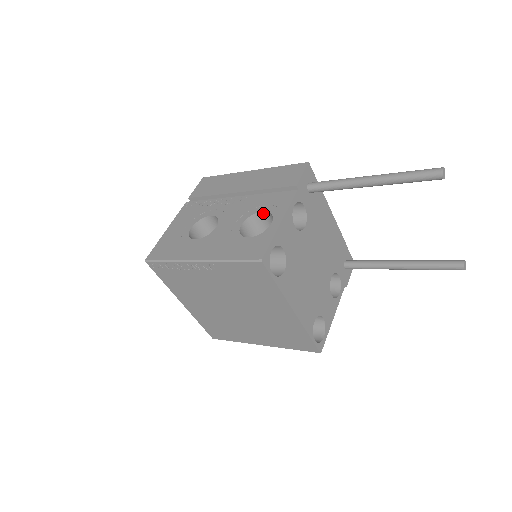
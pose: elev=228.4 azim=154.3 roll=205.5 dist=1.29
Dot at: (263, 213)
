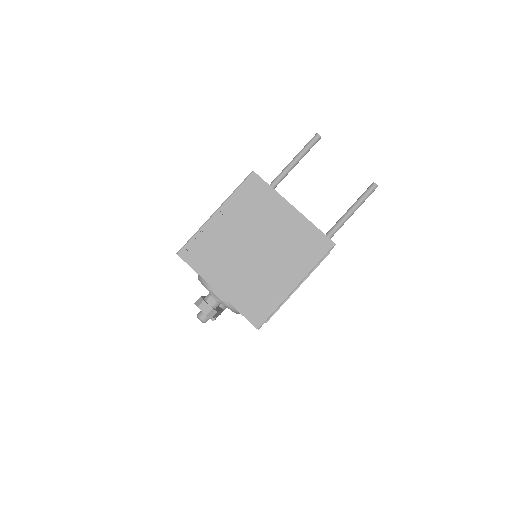
Dot at: occluded
